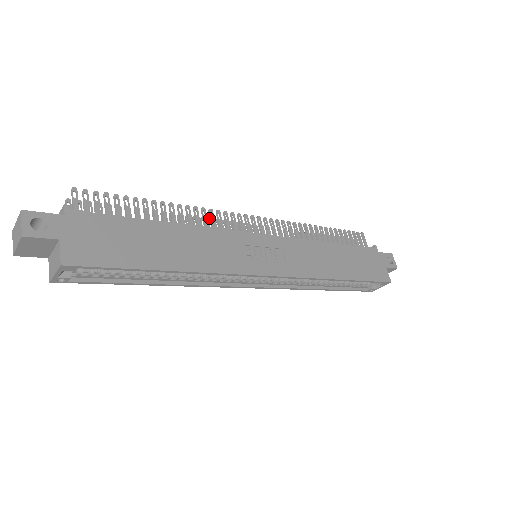
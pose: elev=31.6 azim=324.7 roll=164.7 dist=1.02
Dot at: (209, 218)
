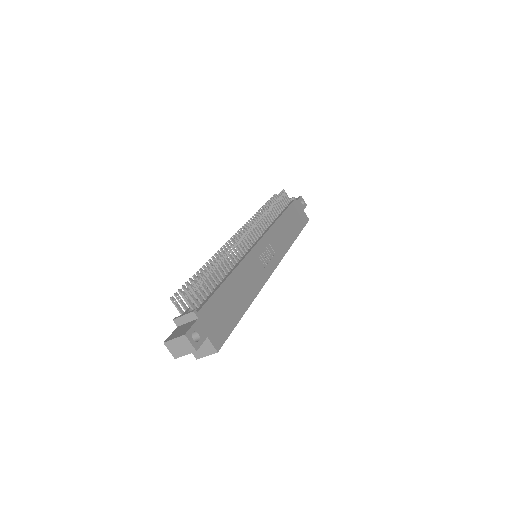
Dot at: (223, 245)
